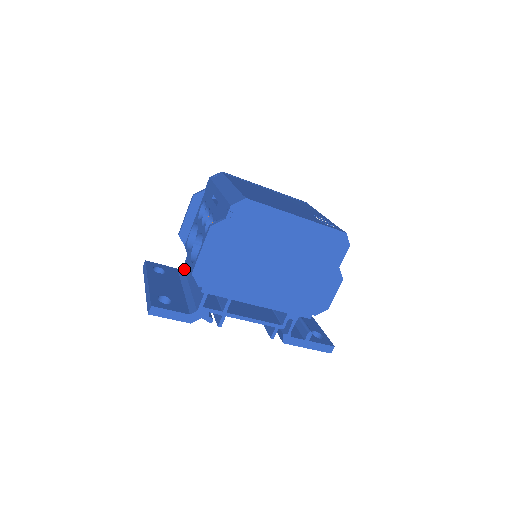
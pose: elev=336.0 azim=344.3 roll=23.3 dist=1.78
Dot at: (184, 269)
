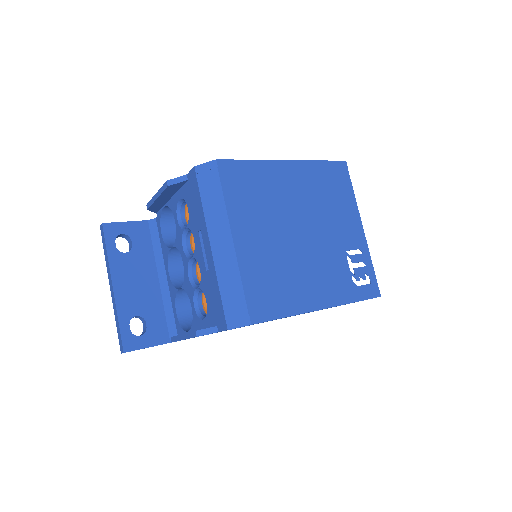
Dot at: (157, 229)
